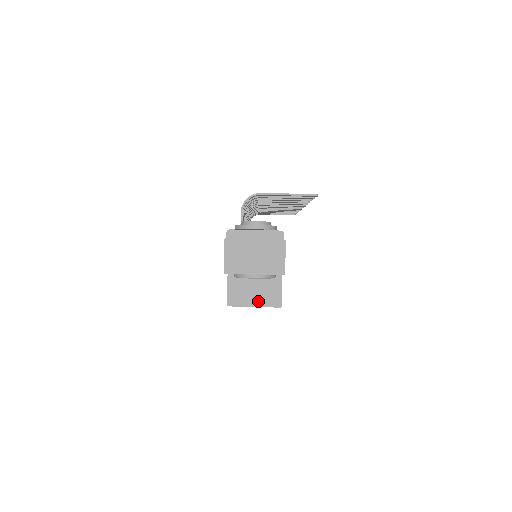
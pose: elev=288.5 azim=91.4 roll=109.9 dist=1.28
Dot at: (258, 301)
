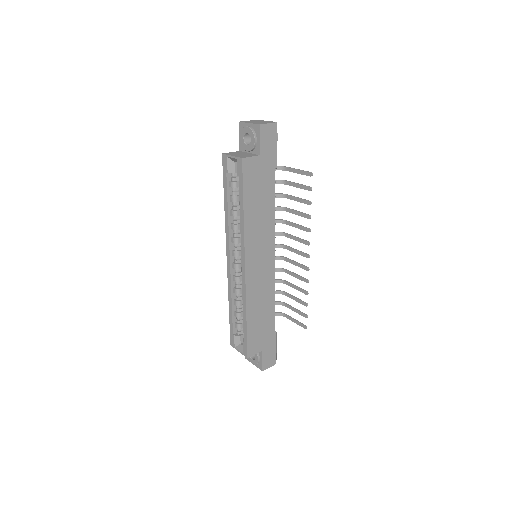
Dot at: (236, 156)
